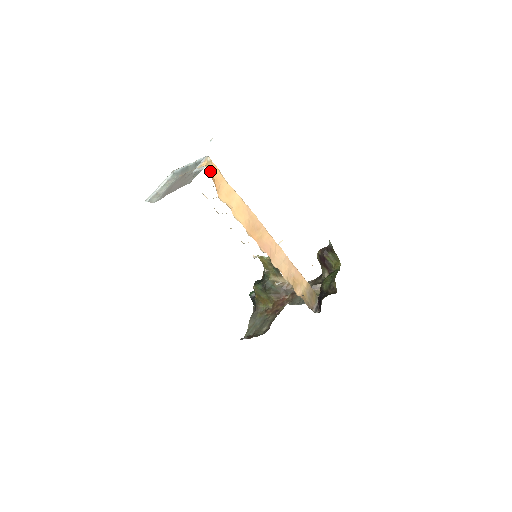
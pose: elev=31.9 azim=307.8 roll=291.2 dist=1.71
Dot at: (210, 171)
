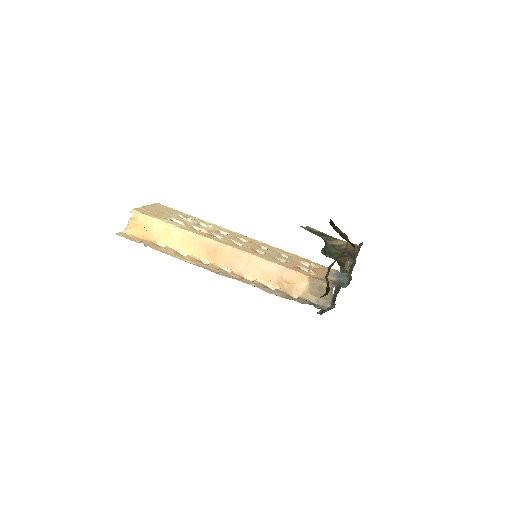
Dot at: (137, 226)
